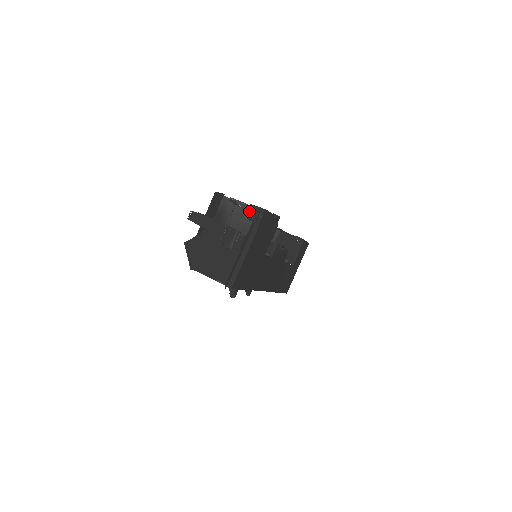
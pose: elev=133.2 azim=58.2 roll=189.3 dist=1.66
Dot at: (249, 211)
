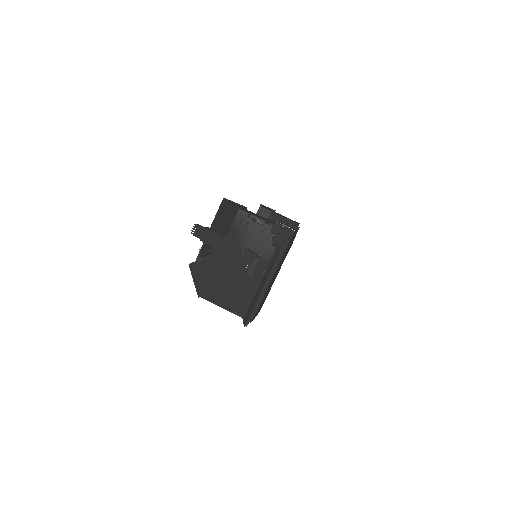
Dot at: (273, 232)
